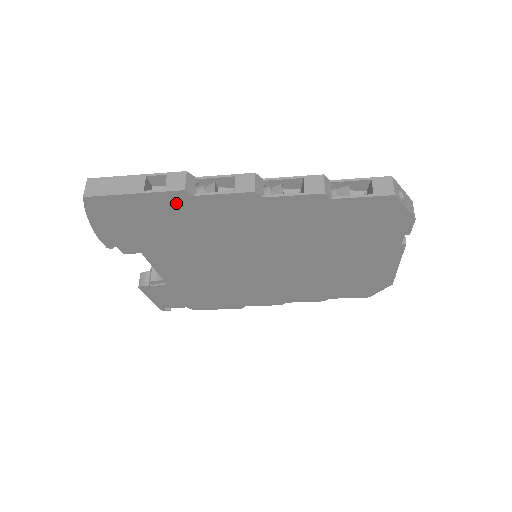
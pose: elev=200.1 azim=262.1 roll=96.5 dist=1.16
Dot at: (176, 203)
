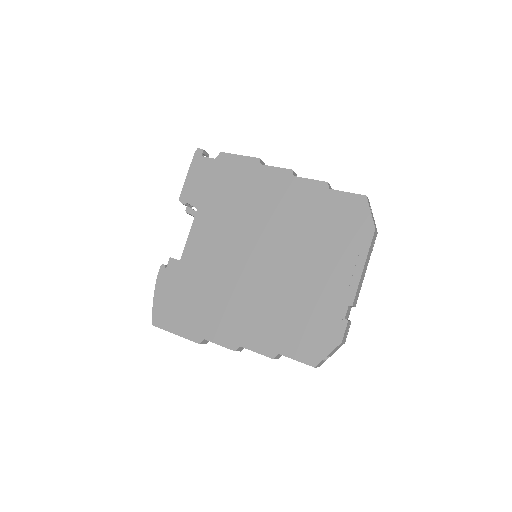
Dot at: occluded
